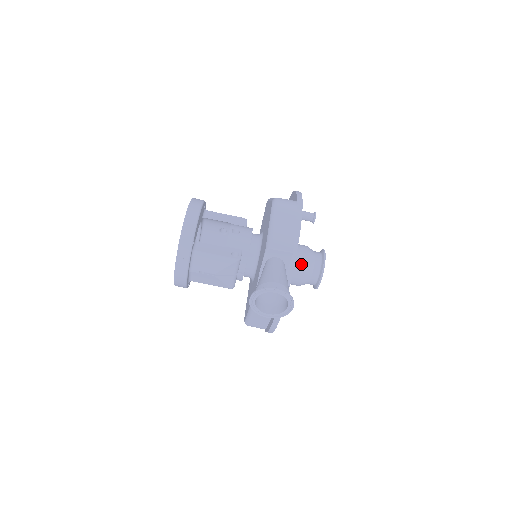
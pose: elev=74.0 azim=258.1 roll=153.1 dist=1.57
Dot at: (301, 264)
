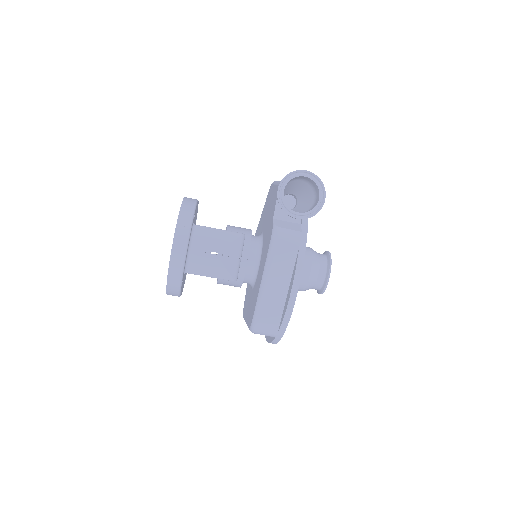
Dot at: (307, 253)
